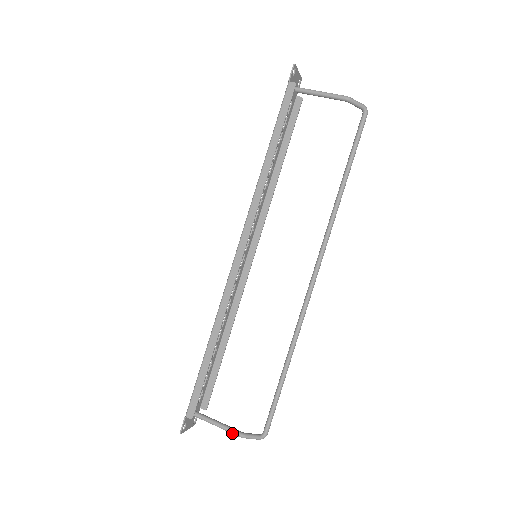
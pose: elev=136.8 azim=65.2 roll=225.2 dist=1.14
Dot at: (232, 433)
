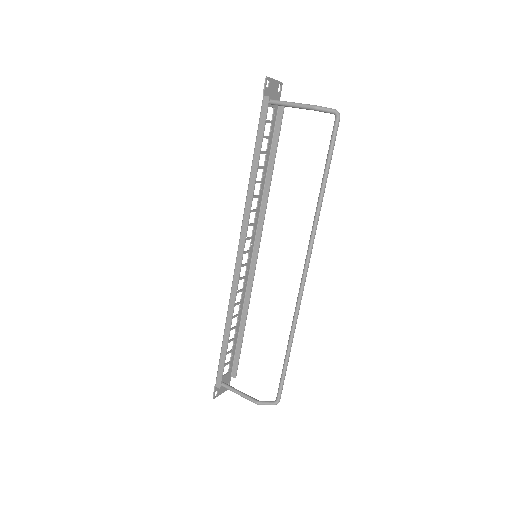
Dot at: occluded
